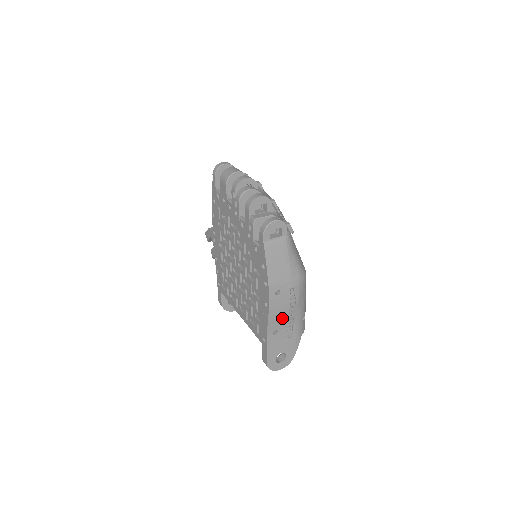
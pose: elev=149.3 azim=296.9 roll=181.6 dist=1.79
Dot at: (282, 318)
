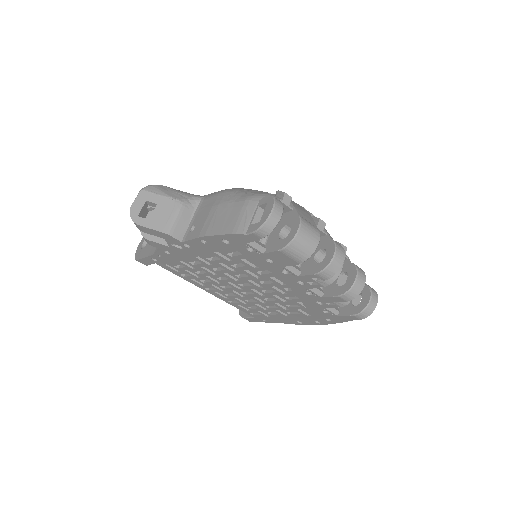
Dot at: occluded
